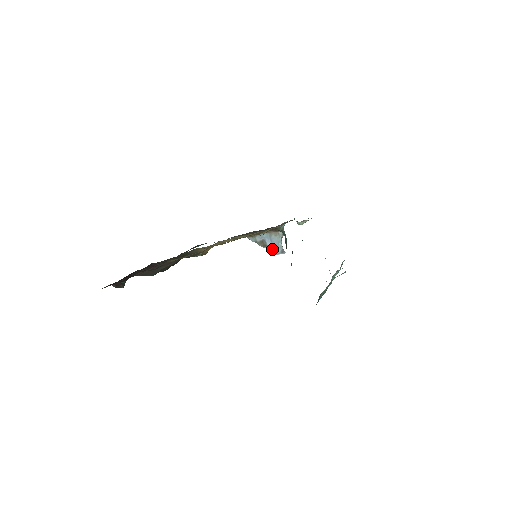
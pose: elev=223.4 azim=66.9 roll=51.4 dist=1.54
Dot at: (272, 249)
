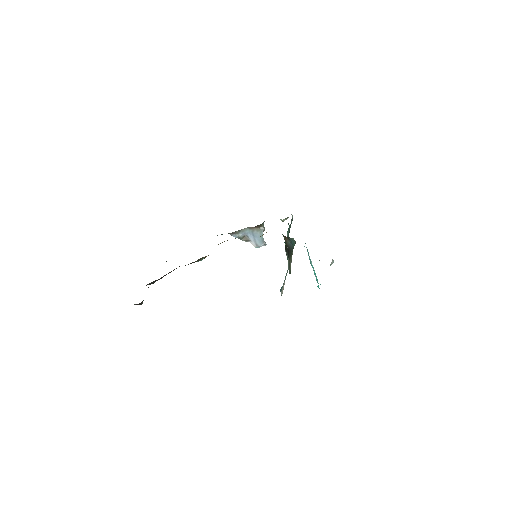
Dot at: (255, 243)
